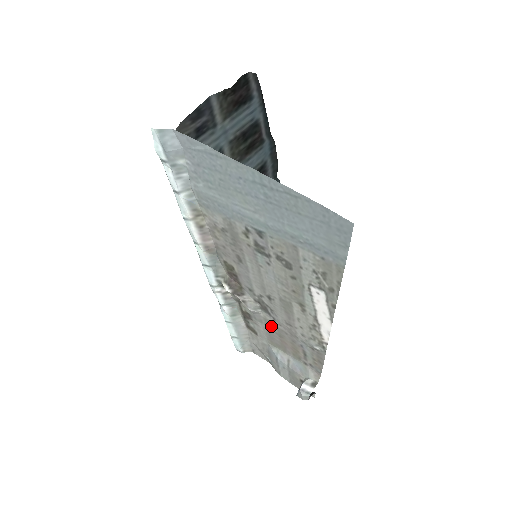
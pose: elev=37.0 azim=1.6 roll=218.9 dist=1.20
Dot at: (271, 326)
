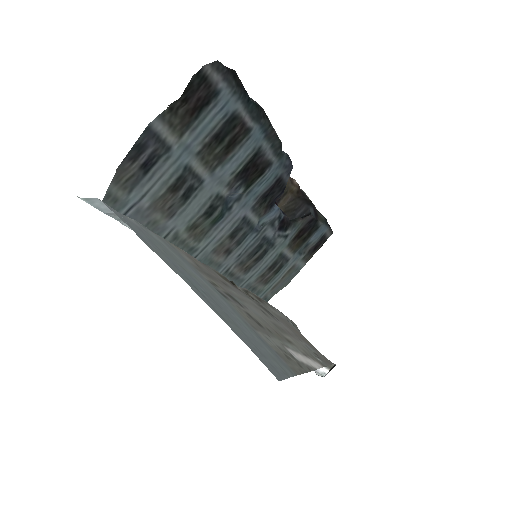
Dot at: (280, 319)
